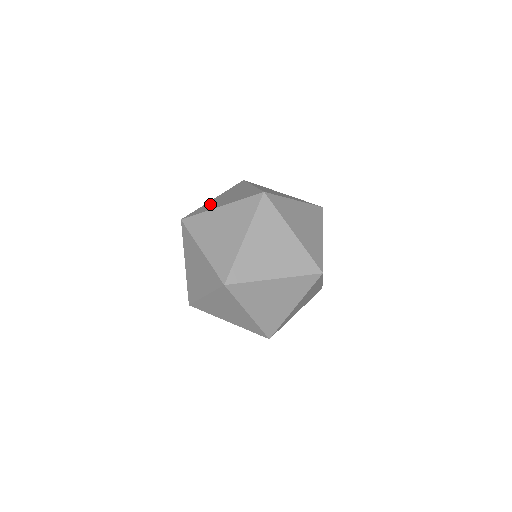
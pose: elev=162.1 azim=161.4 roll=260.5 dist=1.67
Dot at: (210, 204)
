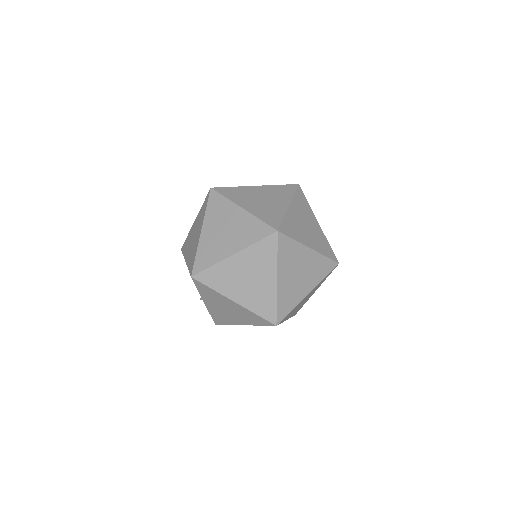
Dot at: (191, 255)
